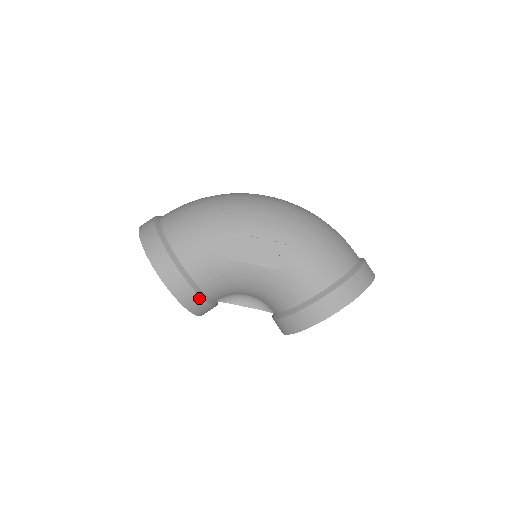
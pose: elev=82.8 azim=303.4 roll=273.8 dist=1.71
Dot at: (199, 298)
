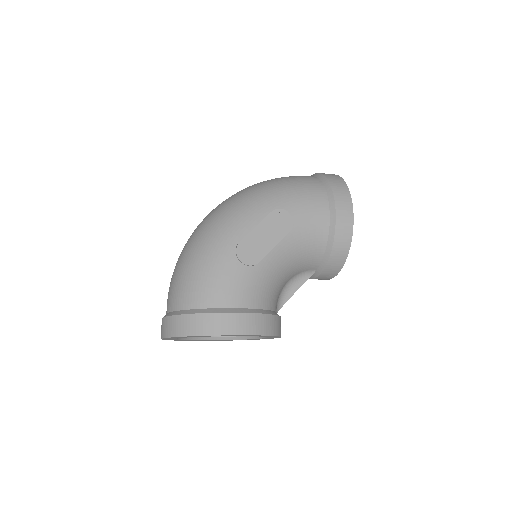
Dot at: (273, 317)
